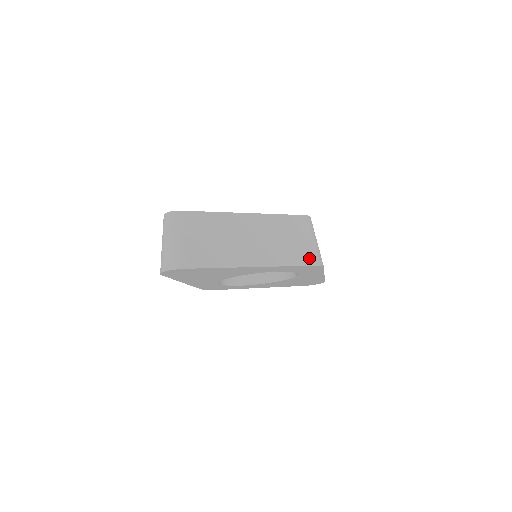
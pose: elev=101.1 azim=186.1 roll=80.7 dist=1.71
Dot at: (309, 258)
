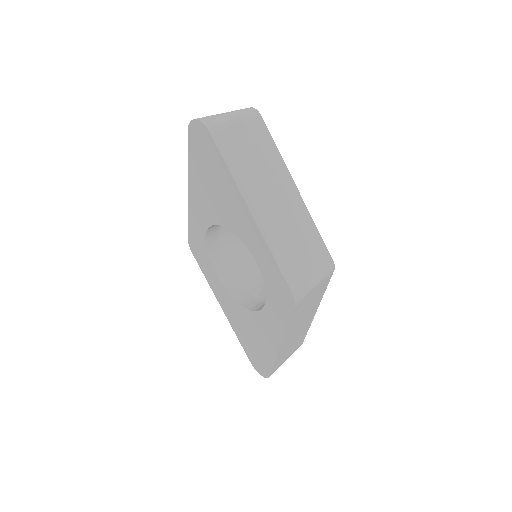
Dot at: (294, 279)
